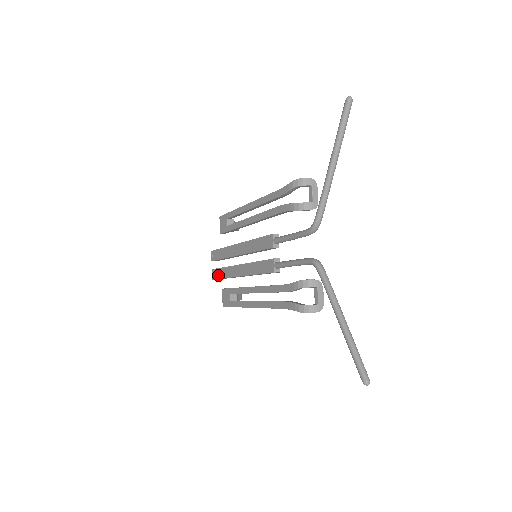
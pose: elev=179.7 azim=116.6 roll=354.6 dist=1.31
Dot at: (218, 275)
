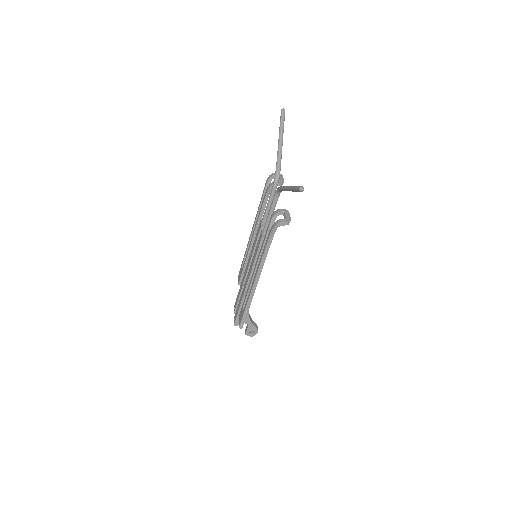
Dot at: (237, 312)
